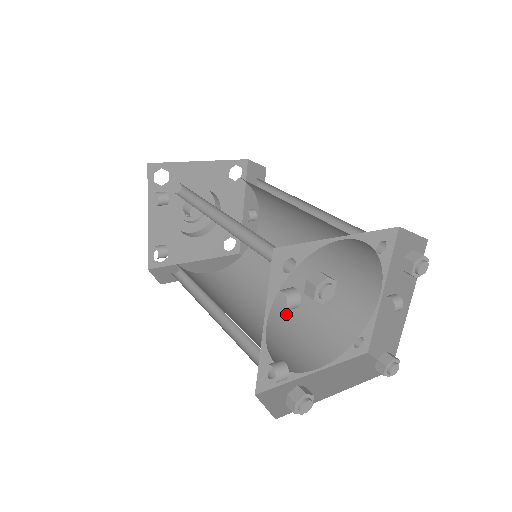
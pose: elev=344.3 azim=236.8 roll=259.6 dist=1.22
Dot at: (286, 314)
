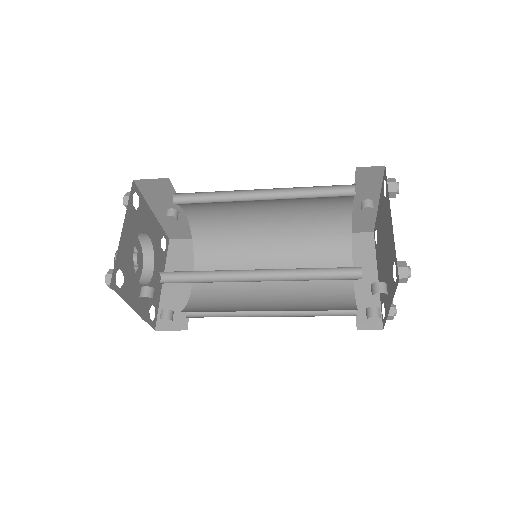
Dot at: (288, 260)
